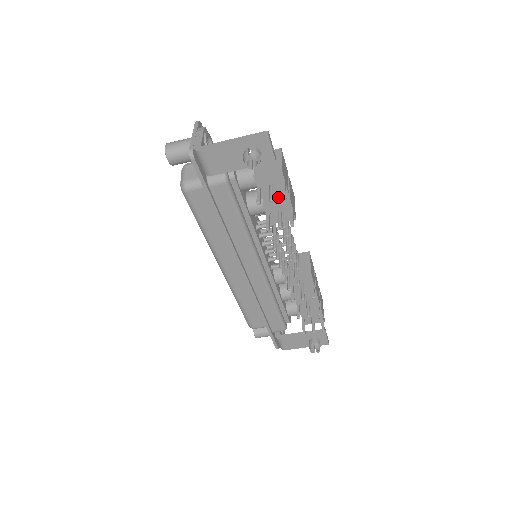
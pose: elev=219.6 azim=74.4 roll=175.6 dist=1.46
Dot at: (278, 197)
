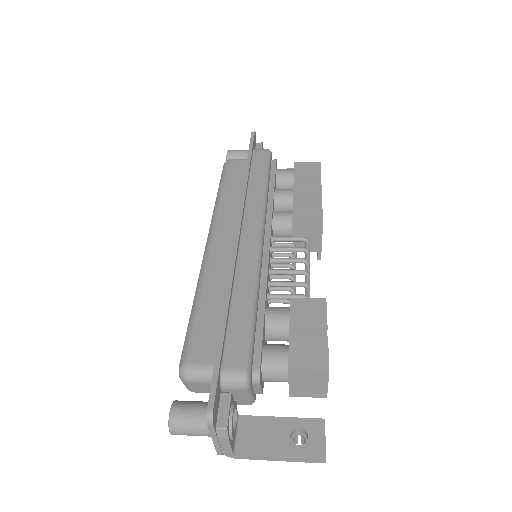
Dot at: occluded
